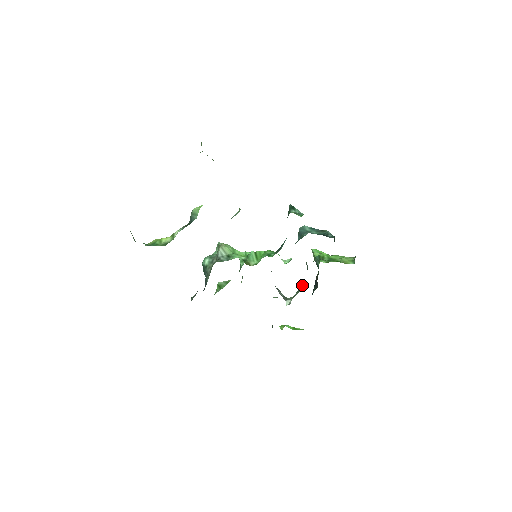
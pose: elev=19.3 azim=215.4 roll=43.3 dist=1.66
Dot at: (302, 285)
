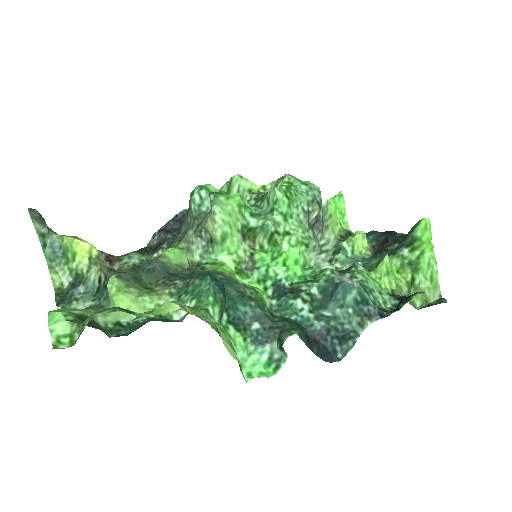
Dot at: (338, 258)
